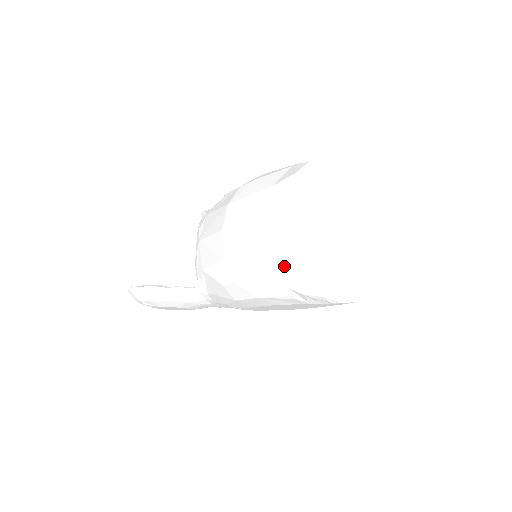
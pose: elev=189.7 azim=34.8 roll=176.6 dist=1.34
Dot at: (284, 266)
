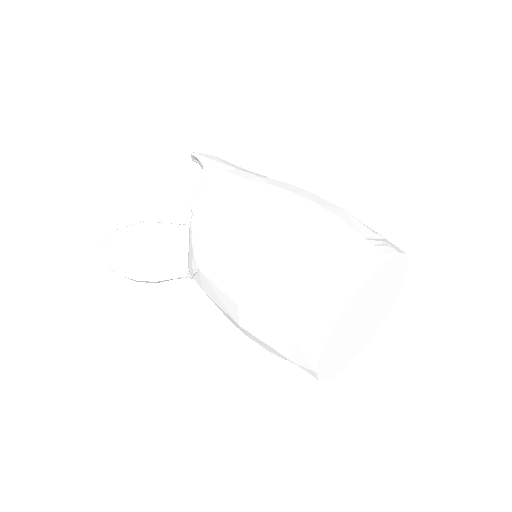
Dot at: occluded
